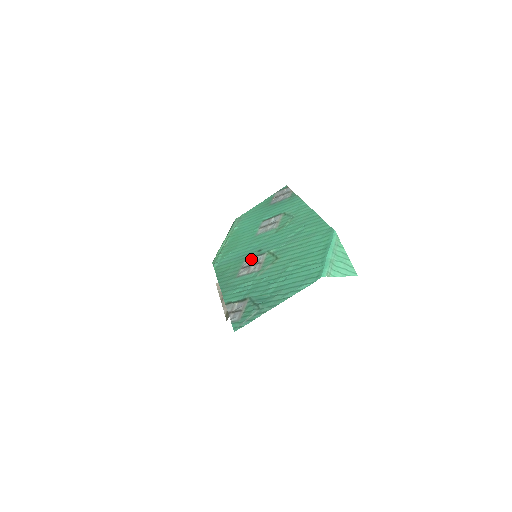
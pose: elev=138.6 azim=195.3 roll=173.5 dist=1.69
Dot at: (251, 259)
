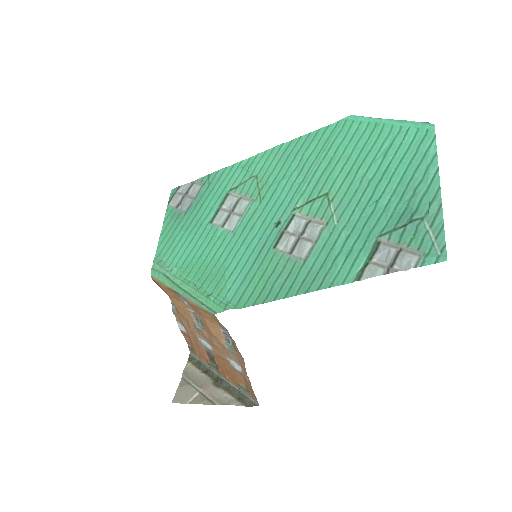
Dot at: (285, 236)
